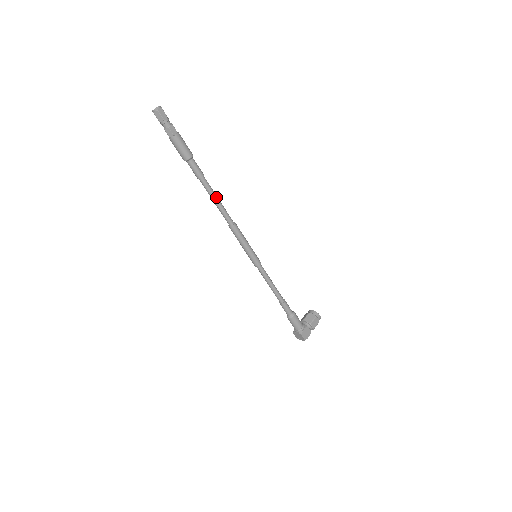
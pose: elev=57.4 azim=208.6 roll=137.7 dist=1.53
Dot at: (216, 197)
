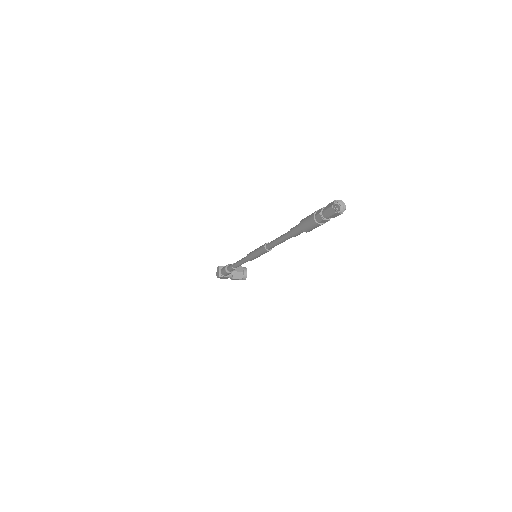
Dot at: occluded
